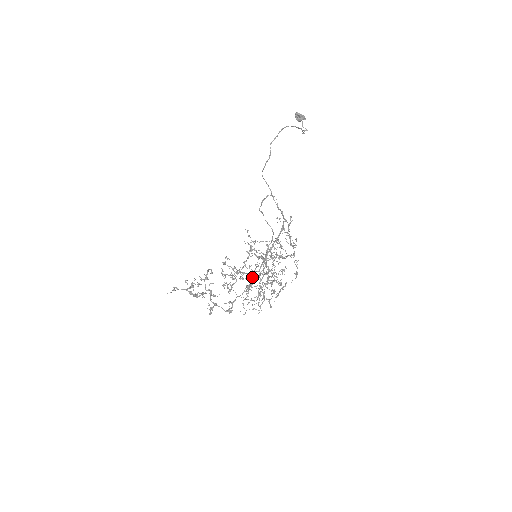
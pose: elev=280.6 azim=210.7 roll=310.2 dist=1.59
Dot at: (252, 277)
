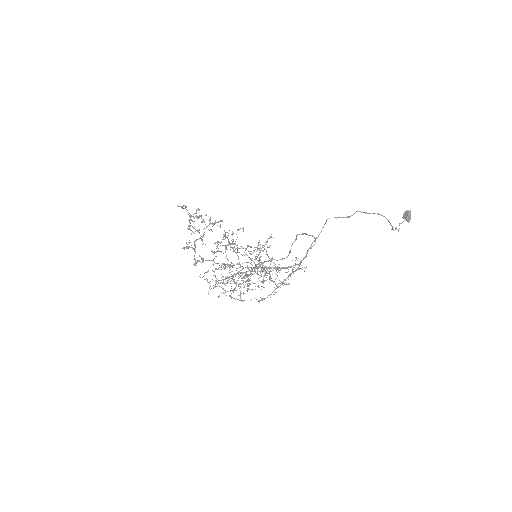
Dot at: (234, 265)
